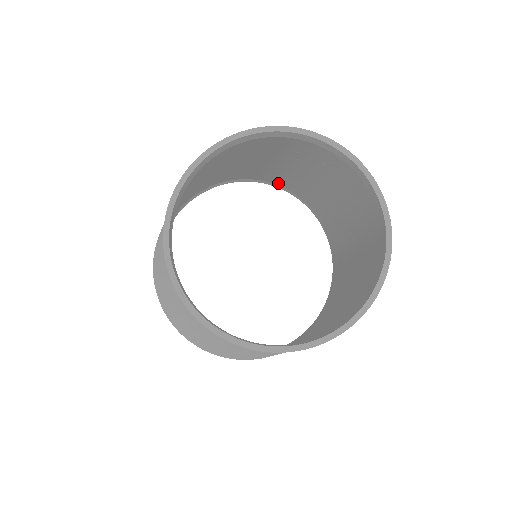
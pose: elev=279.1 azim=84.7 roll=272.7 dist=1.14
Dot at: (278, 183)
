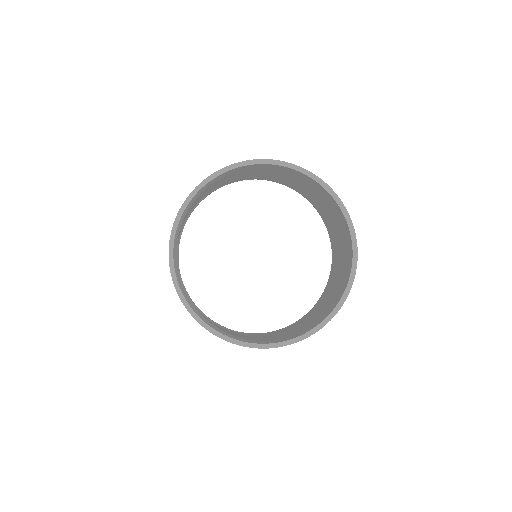
Dot at: (269, 179)
